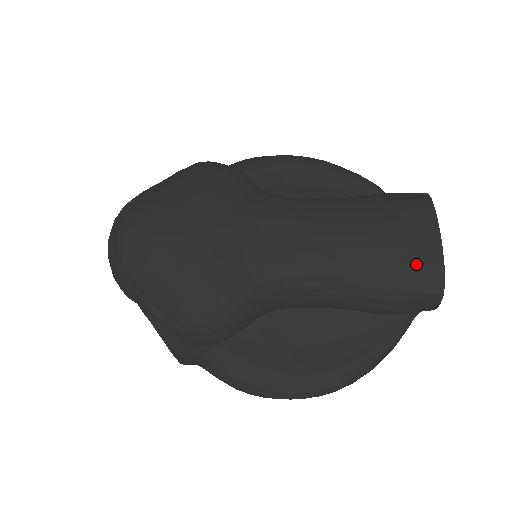
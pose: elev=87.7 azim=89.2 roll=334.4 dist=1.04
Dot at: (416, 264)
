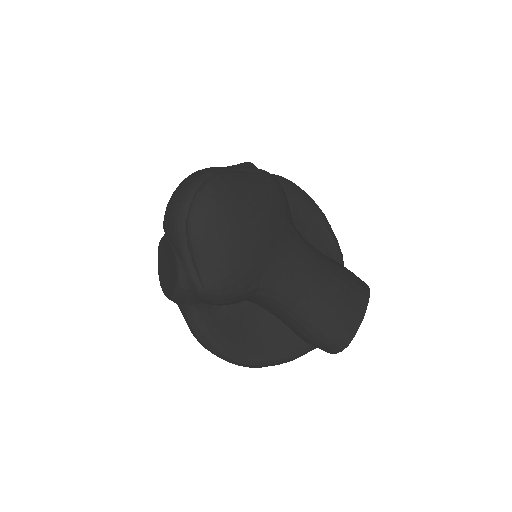
Dot at: (343, 328)
